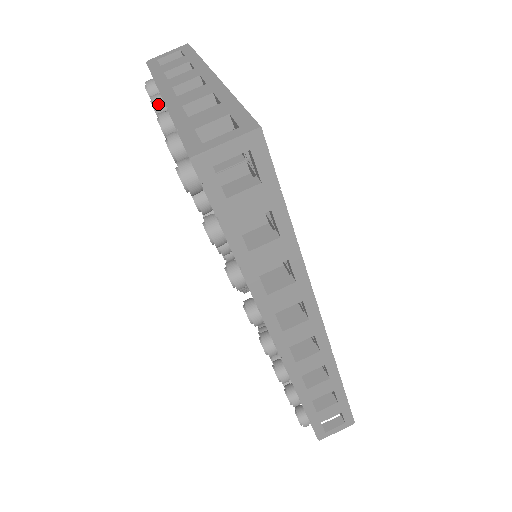
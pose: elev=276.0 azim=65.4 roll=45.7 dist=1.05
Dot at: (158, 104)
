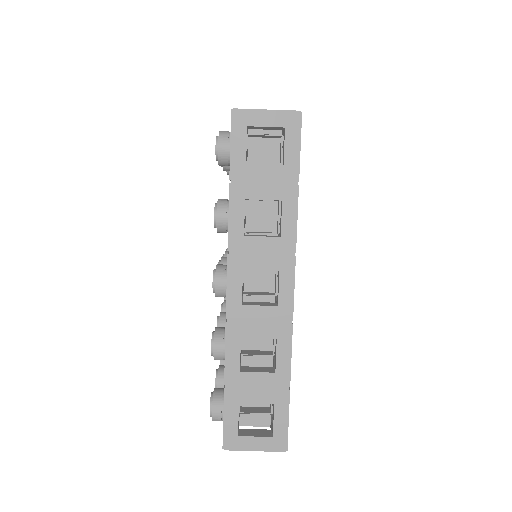
Dot at: (222, 230)
